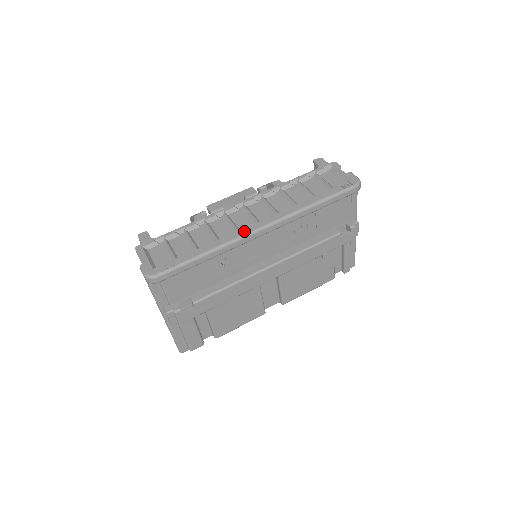
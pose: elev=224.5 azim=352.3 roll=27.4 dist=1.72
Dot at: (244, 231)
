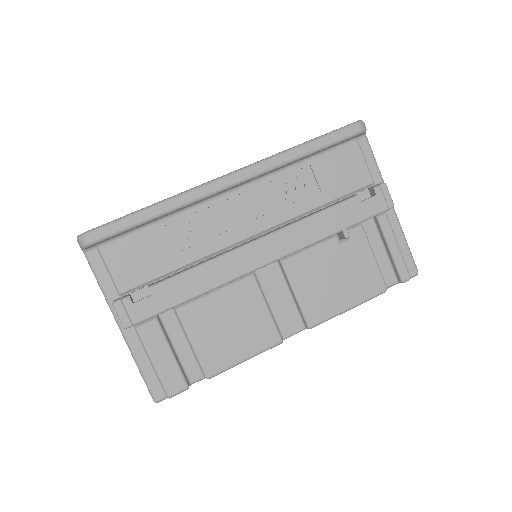
Dot at: (207, 182)
